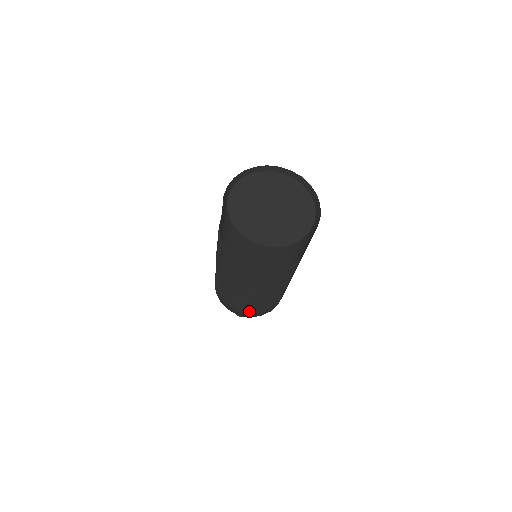
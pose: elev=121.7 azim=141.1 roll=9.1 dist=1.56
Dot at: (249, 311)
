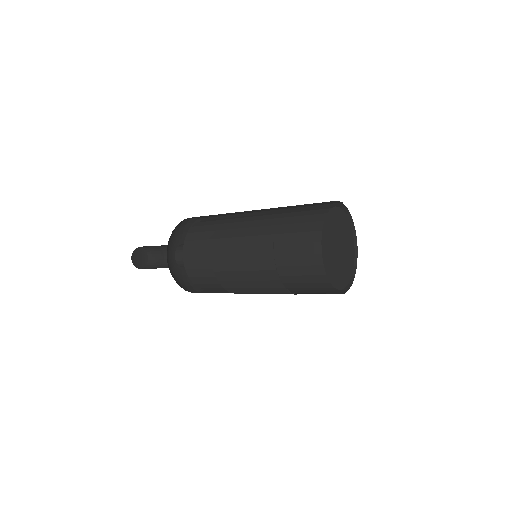
Dot at: occluded
